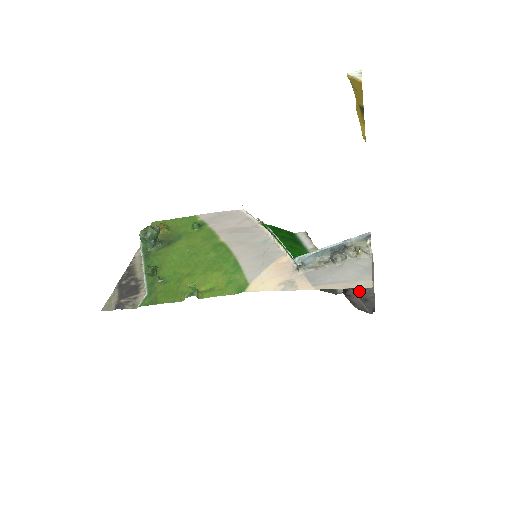
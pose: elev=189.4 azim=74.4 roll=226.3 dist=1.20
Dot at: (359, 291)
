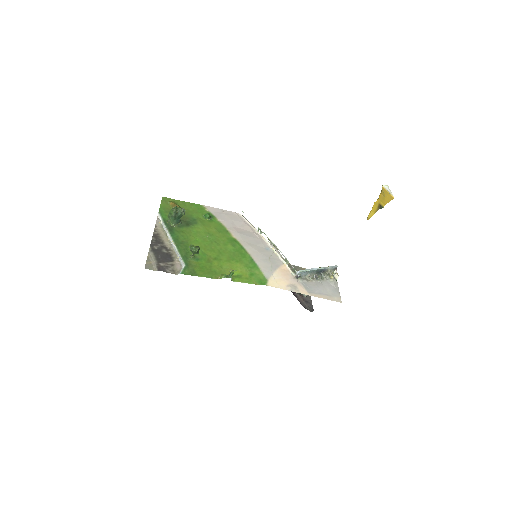
Dot at: occluded
